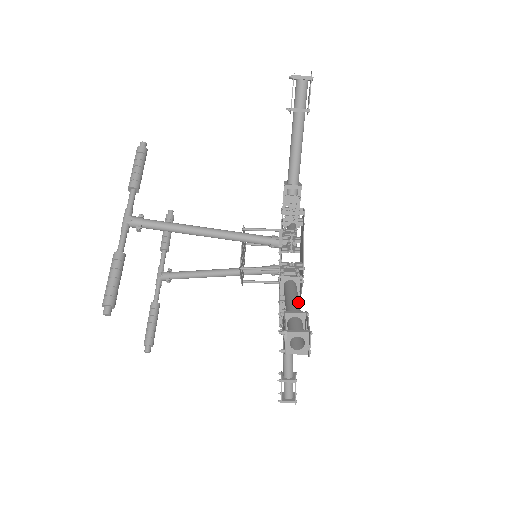
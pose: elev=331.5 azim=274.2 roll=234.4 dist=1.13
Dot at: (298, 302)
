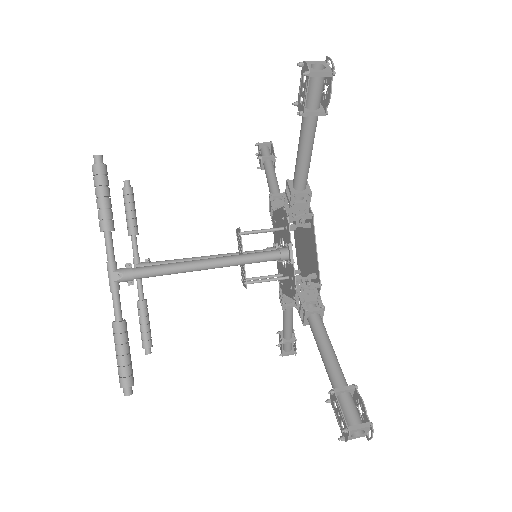
Dot at: (336, 357)
